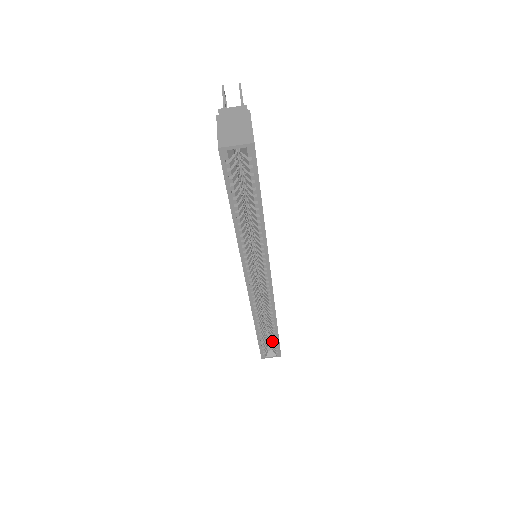
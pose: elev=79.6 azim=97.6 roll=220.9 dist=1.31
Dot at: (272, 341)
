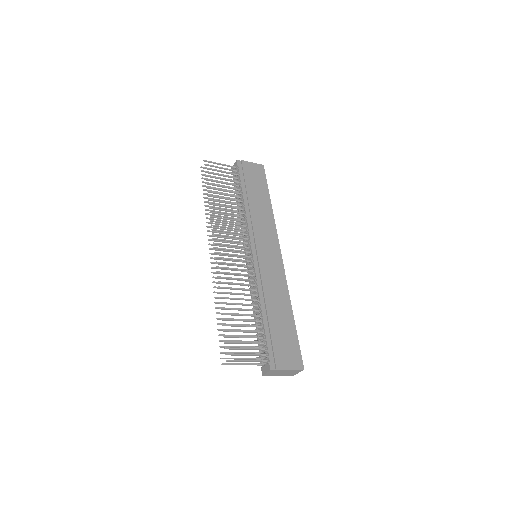
Dot at: occluded
